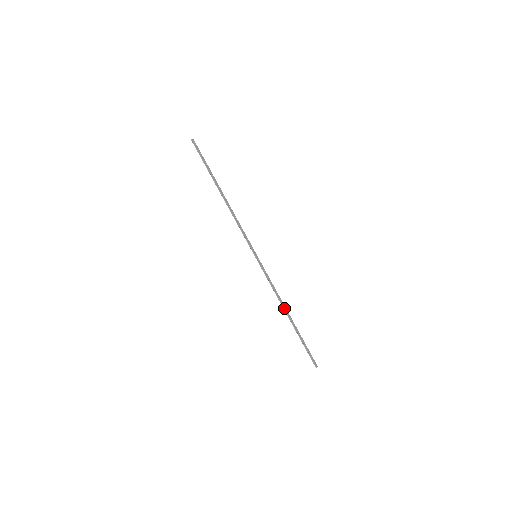
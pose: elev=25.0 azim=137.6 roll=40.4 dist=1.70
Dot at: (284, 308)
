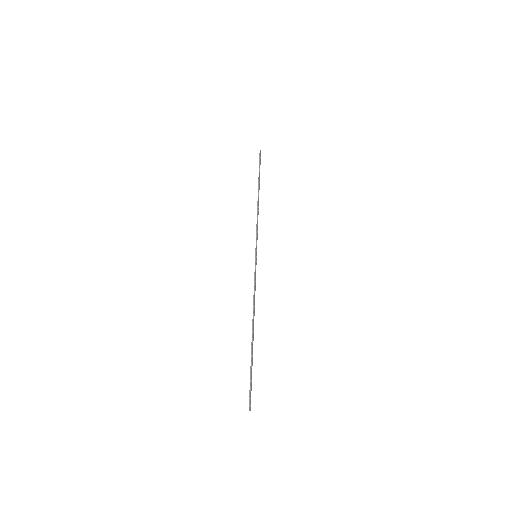
Dot at: (253, 318)
